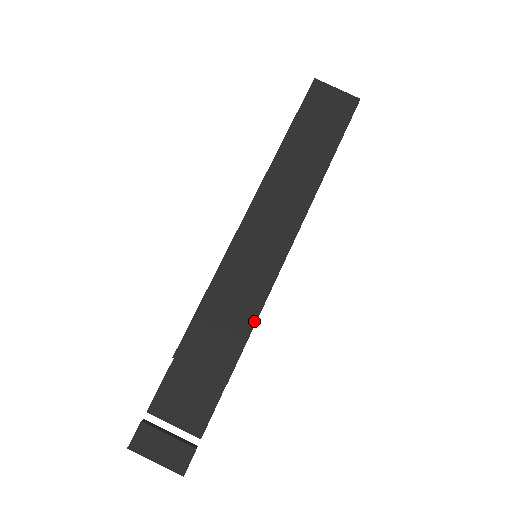
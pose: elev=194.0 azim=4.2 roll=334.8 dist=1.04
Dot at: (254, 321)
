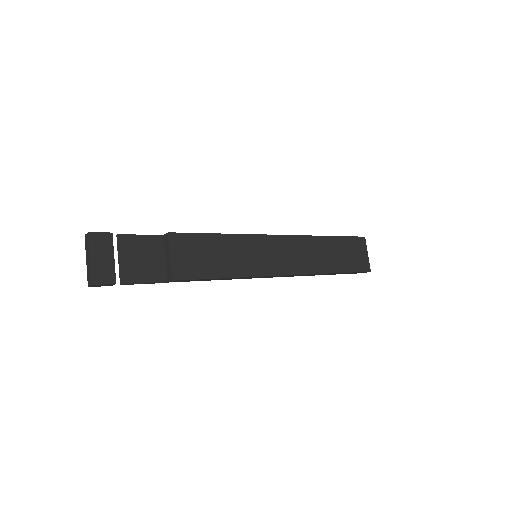
Dot at: (220, 276)
